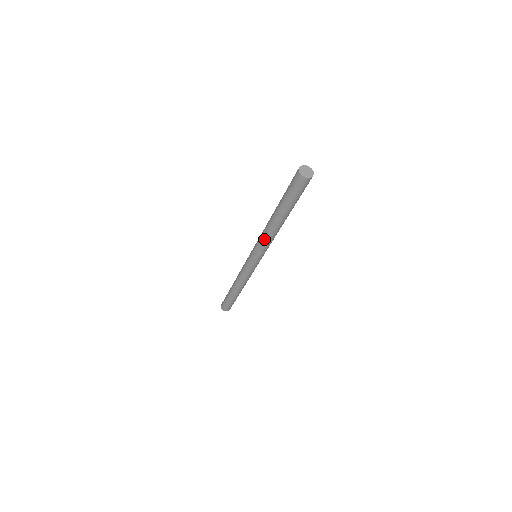
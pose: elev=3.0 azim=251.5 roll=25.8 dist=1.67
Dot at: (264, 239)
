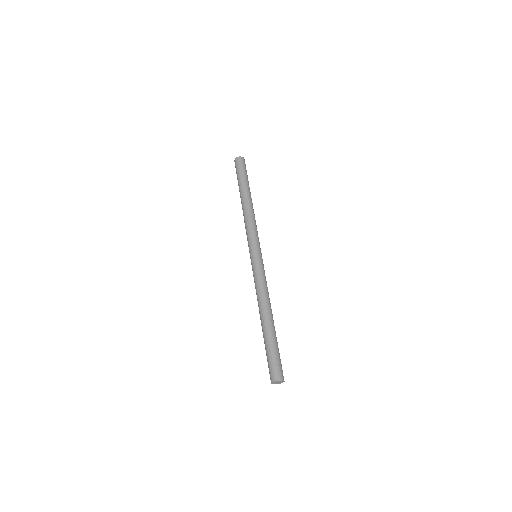
Dot at: (245, 224)
